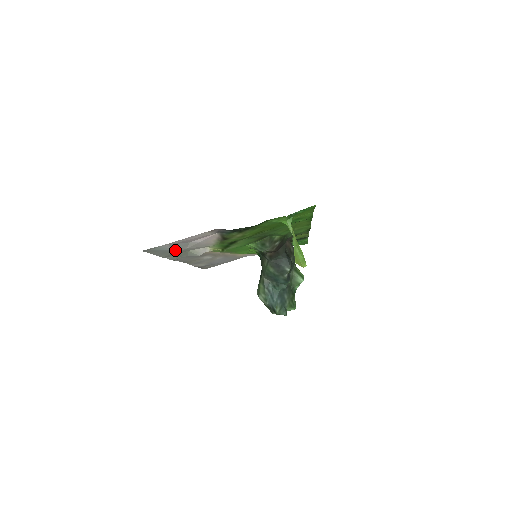
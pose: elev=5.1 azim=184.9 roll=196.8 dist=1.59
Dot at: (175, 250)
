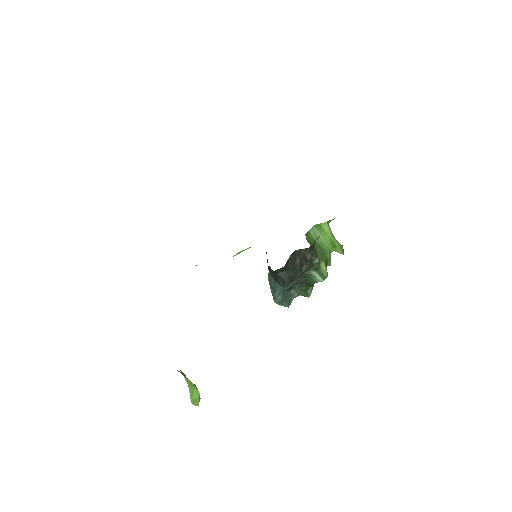
Dot at: occluded
